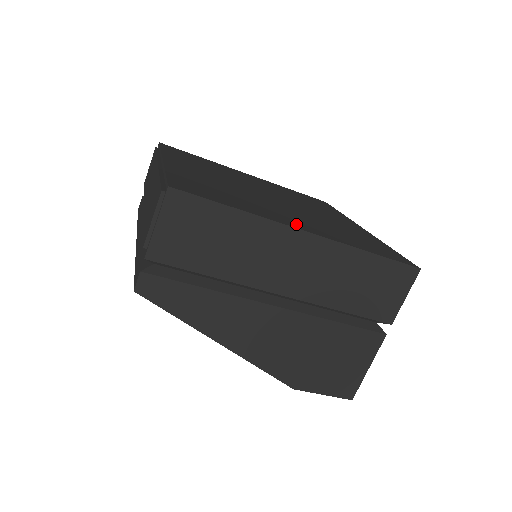
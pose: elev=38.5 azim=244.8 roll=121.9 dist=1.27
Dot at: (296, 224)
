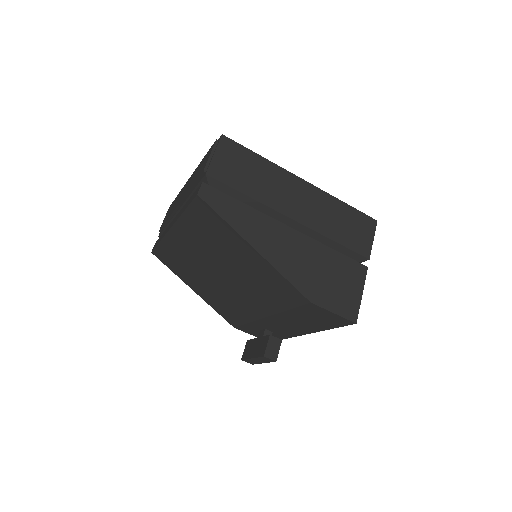
Dot at: occluded
